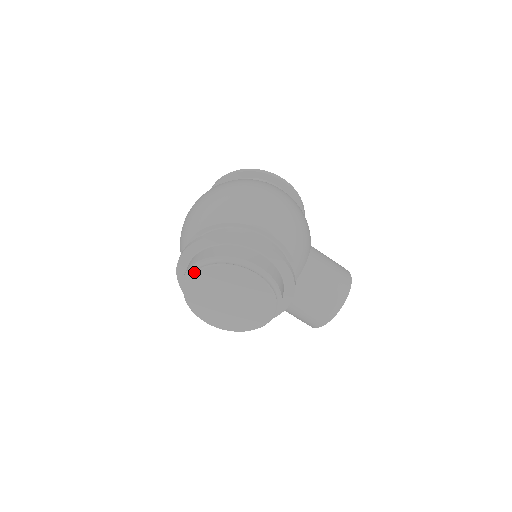
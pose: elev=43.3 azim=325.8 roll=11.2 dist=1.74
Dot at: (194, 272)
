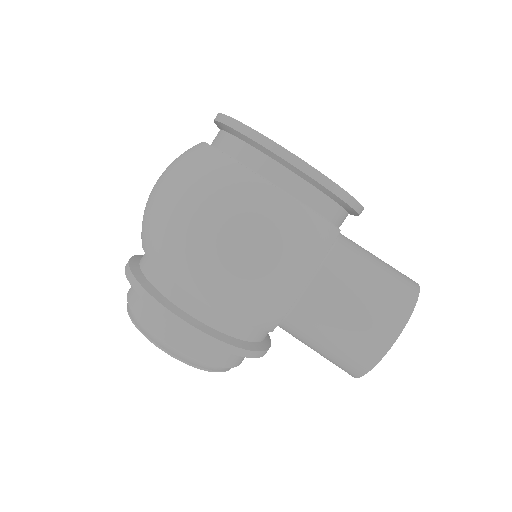
Dot at: occluded
